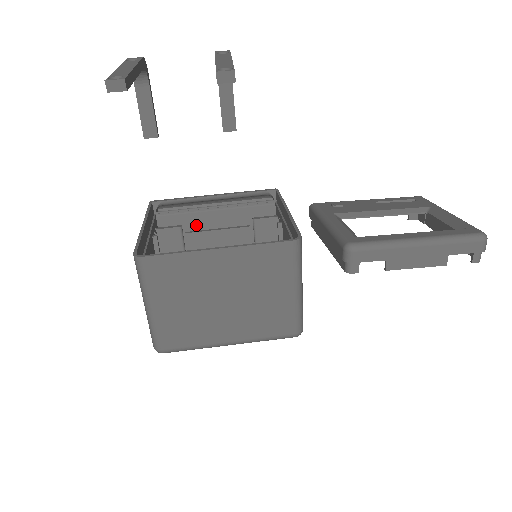
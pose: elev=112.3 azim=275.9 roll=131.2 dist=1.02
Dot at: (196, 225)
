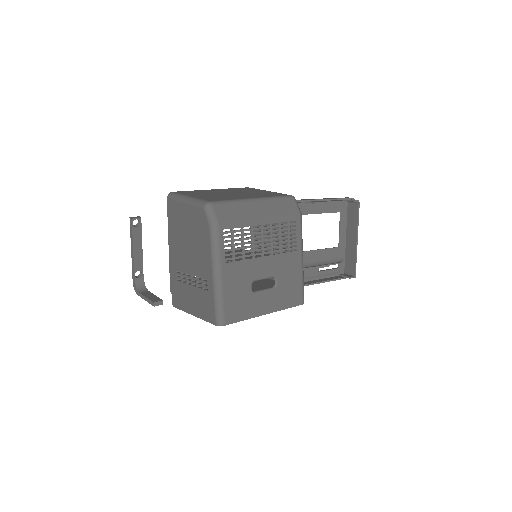
Dot at: occluded
